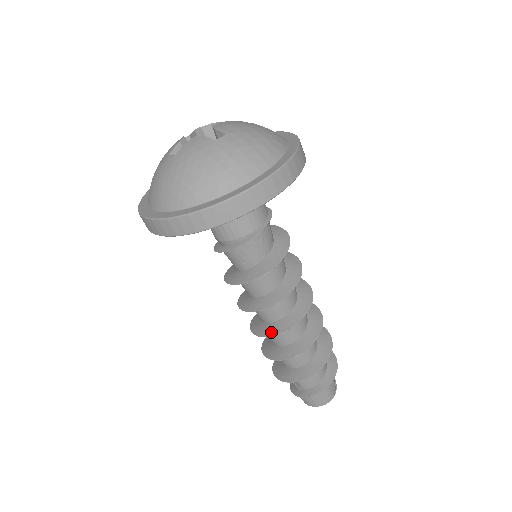
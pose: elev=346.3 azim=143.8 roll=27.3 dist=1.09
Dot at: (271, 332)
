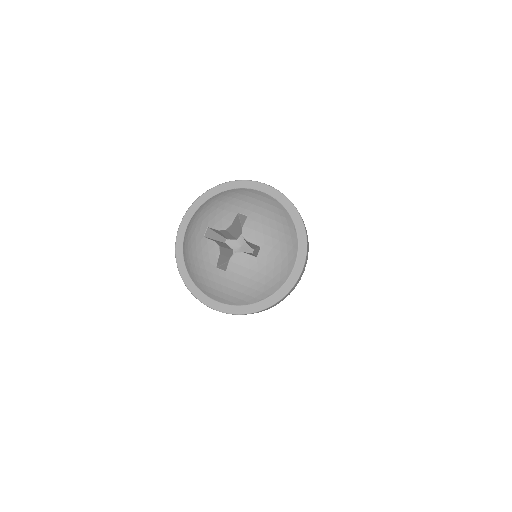
Dot at: occluded
